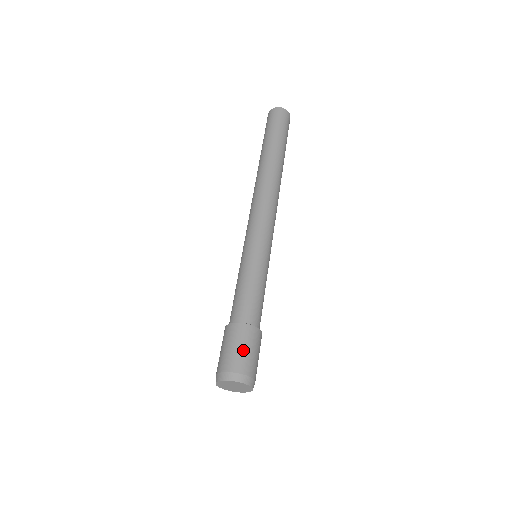
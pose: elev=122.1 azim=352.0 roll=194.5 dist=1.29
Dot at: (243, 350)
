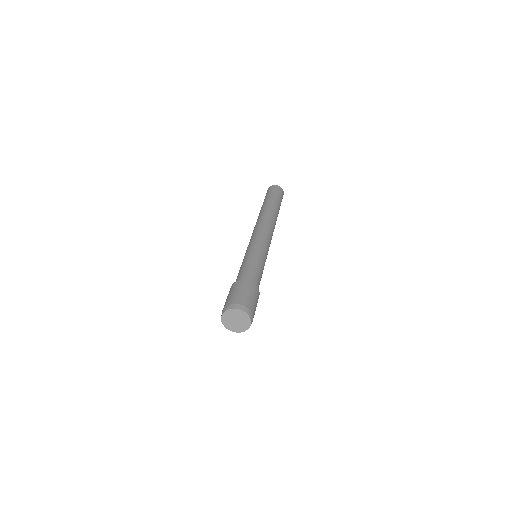
Dot at: (233, 293)
